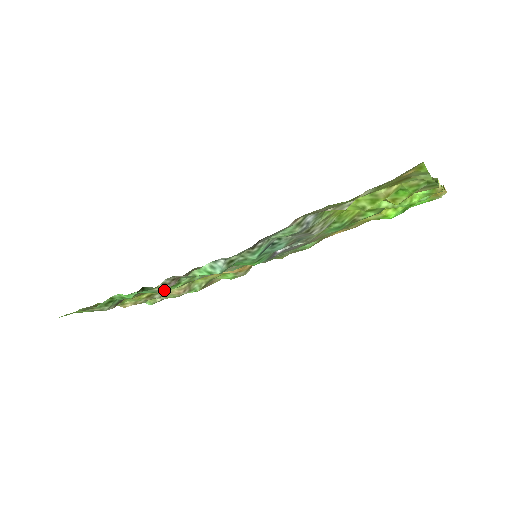
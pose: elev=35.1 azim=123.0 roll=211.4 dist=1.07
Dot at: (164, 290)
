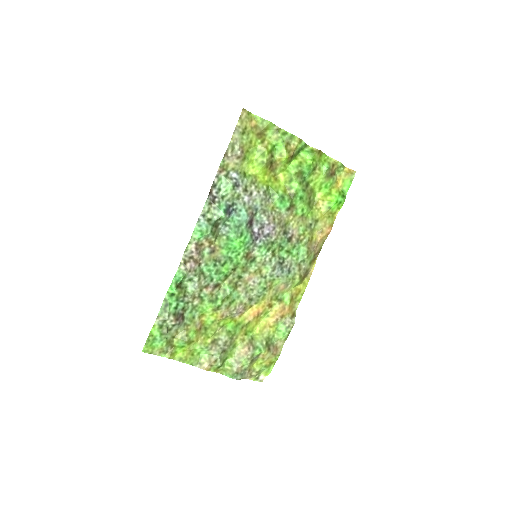
Dot at: (224, 335)
